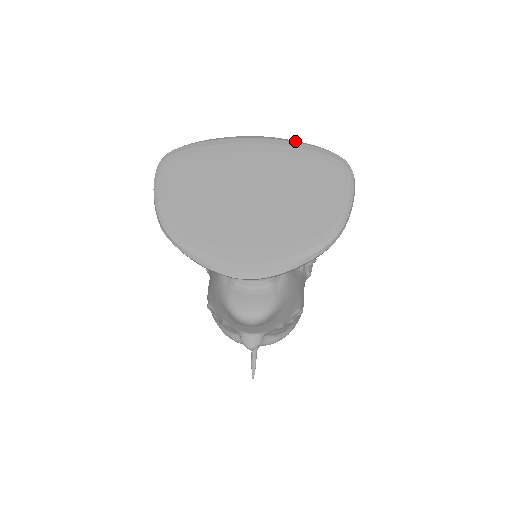
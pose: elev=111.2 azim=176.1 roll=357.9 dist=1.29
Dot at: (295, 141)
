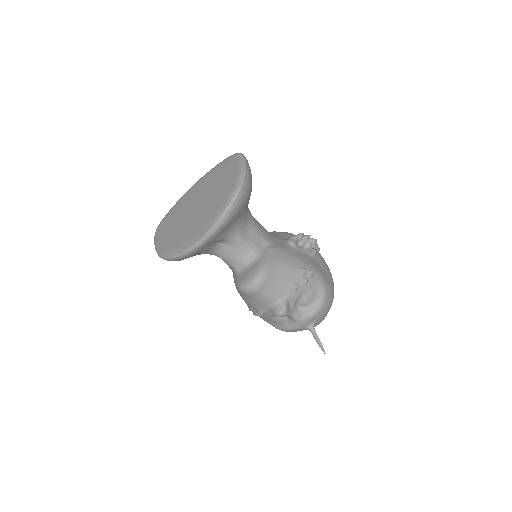
Dot at: occluded
